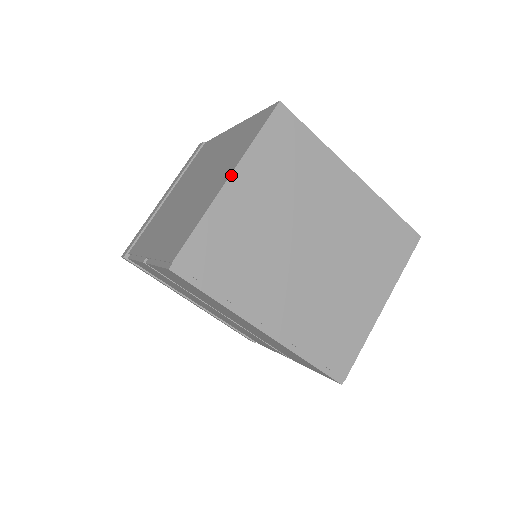
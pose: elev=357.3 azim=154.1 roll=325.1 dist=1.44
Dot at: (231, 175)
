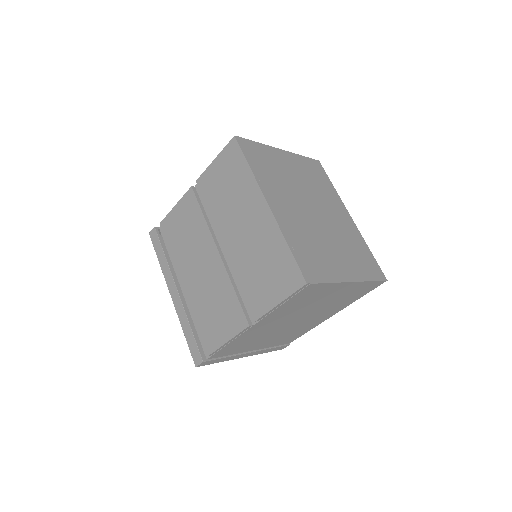
Dot at: (284, 151)
